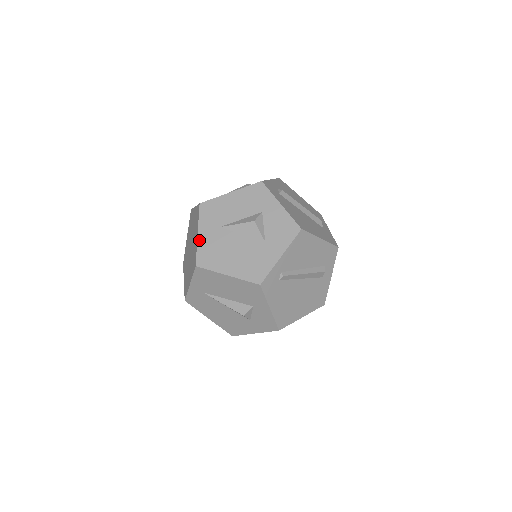
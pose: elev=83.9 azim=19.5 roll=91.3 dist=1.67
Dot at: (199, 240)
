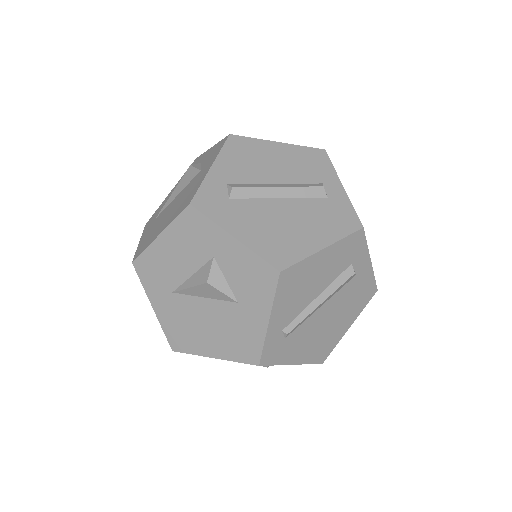
Dot at: (158, 316)
